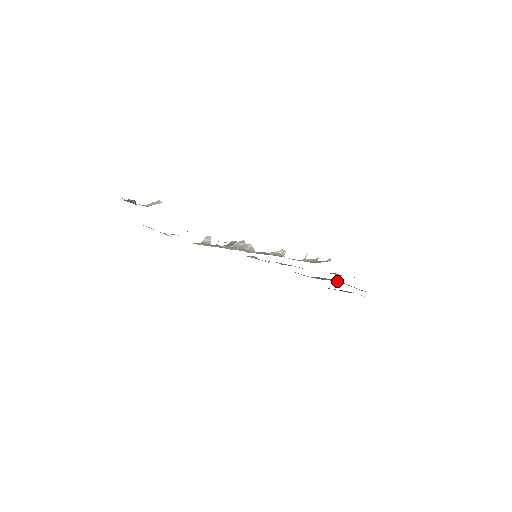
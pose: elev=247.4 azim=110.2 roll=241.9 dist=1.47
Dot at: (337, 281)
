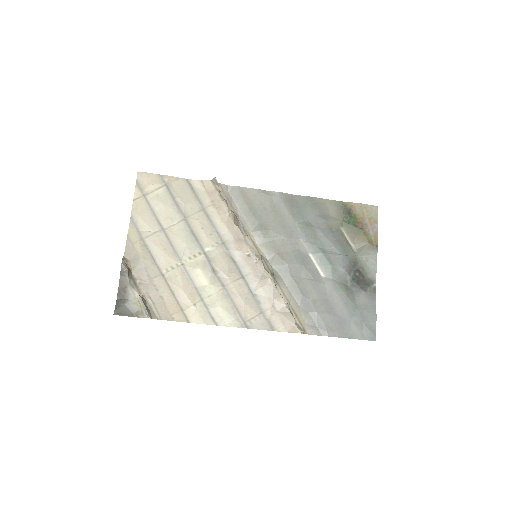
Dot at: (337, 269)
